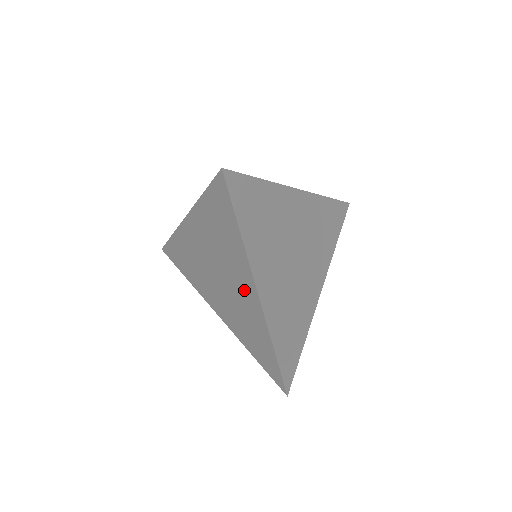
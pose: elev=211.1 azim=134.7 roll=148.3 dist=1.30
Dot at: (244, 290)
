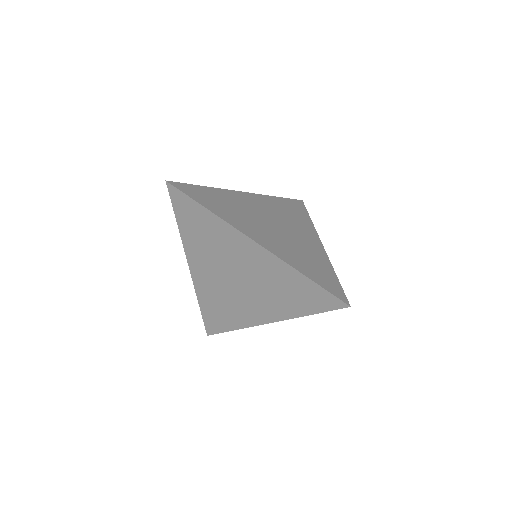
Dot at: (258, 309)
